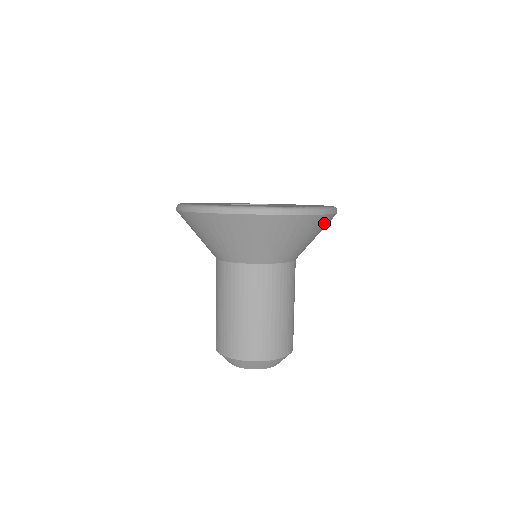
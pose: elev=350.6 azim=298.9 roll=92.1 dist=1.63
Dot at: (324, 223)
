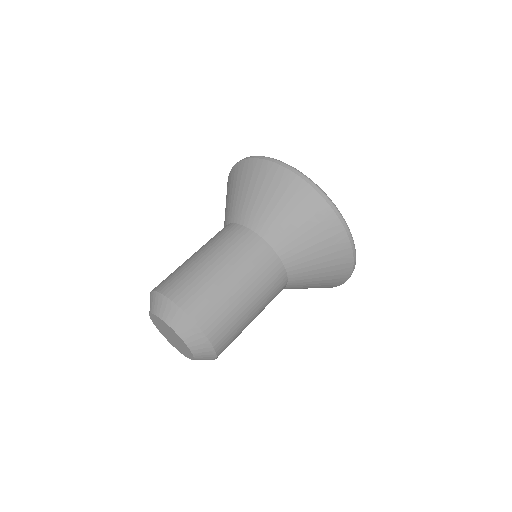
Dot at: (333, 235)
